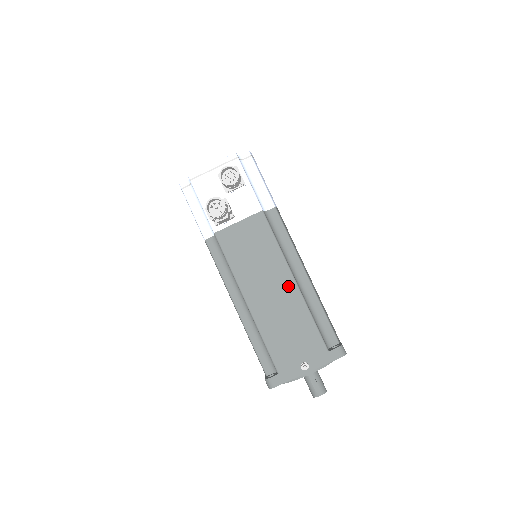
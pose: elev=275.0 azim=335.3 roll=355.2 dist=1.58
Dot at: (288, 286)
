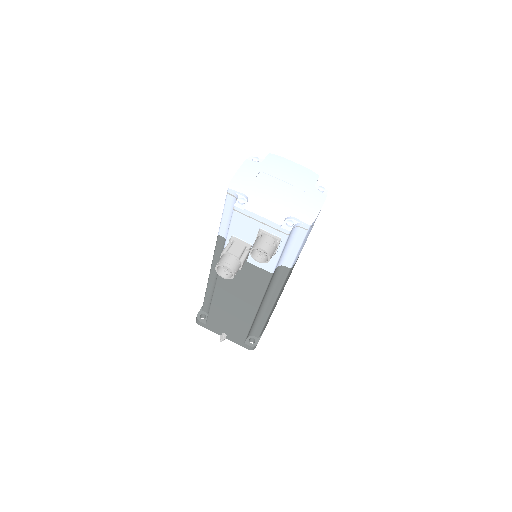
Dot at: (249, 310)
